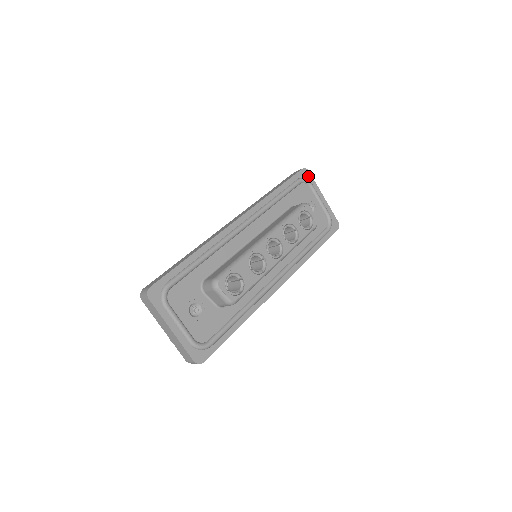
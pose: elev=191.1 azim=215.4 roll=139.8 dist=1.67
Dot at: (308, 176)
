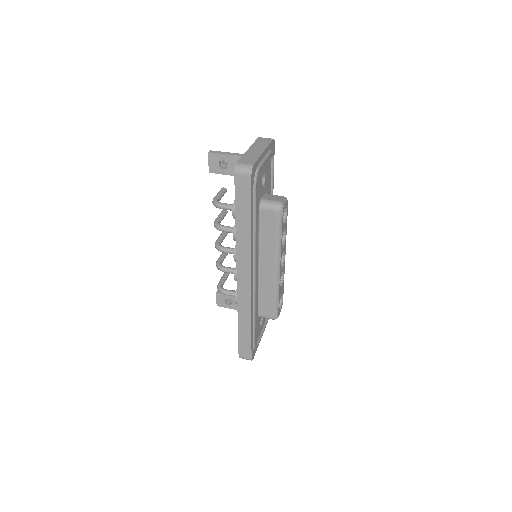
Dot at: (255, 169)
